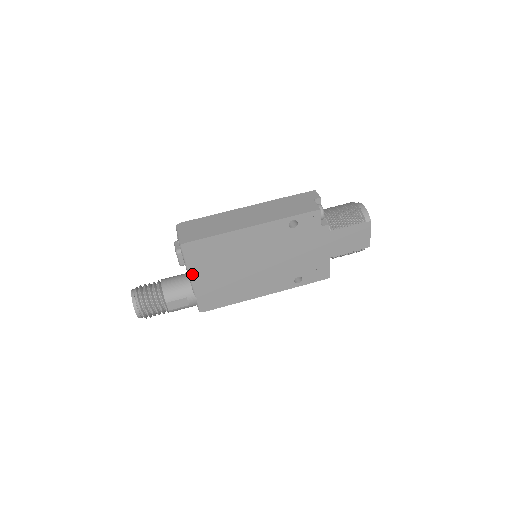
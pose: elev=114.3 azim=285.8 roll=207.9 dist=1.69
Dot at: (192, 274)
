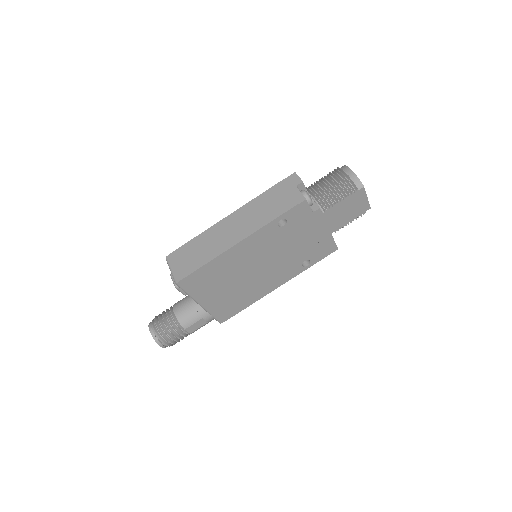
Dot at: (199, 300)
